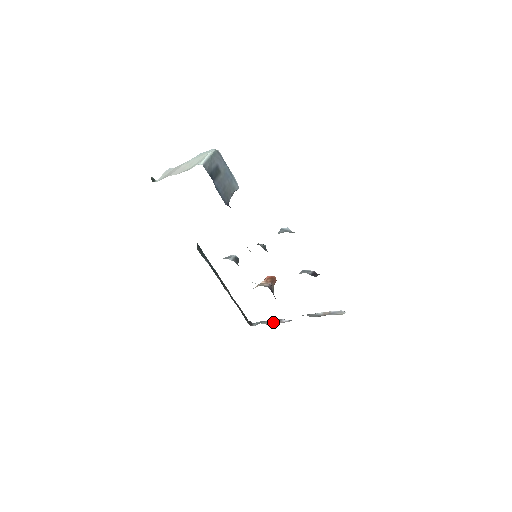
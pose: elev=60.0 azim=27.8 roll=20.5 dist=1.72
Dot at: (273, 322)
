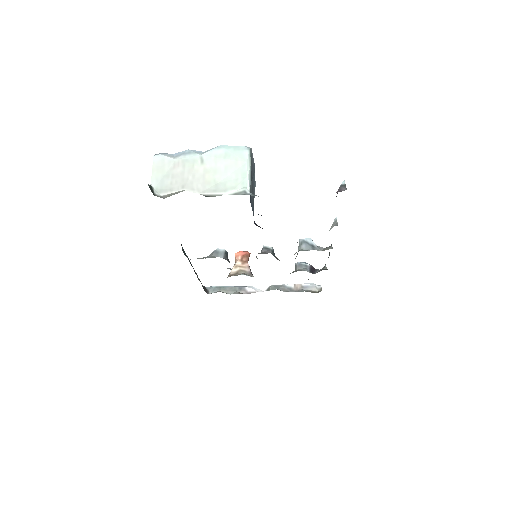
Dot at: (235, 291)
